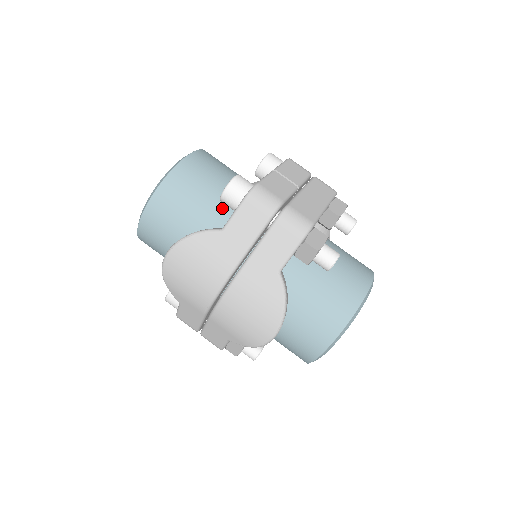
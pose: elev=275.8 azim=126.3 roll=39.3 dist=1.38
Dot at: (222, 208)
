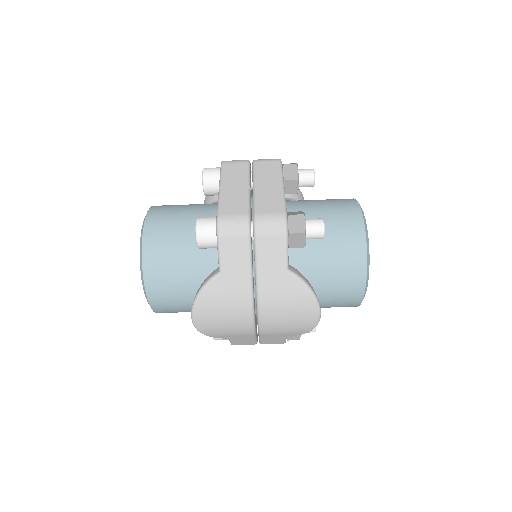
Dot at: (204, 249)
